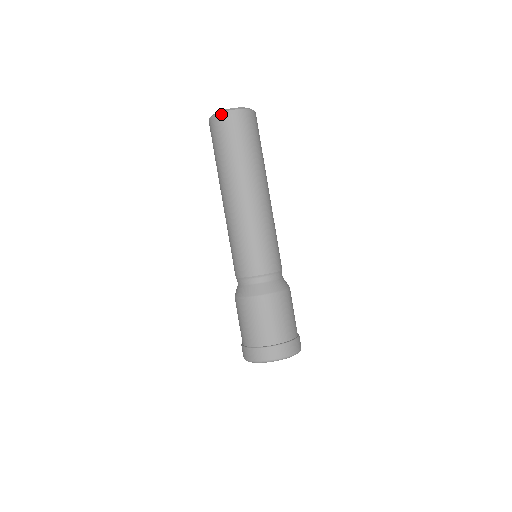
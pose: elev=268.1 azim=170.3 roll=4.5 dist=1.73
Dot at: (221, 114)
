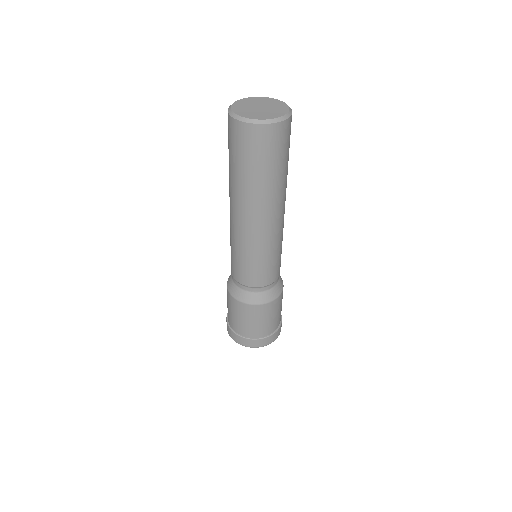
Dot at: (264, 126)
